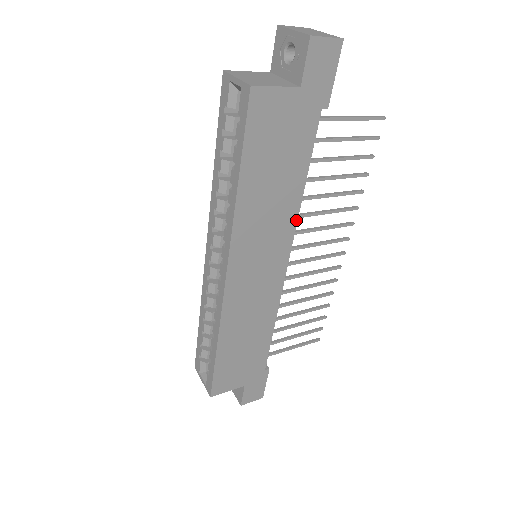
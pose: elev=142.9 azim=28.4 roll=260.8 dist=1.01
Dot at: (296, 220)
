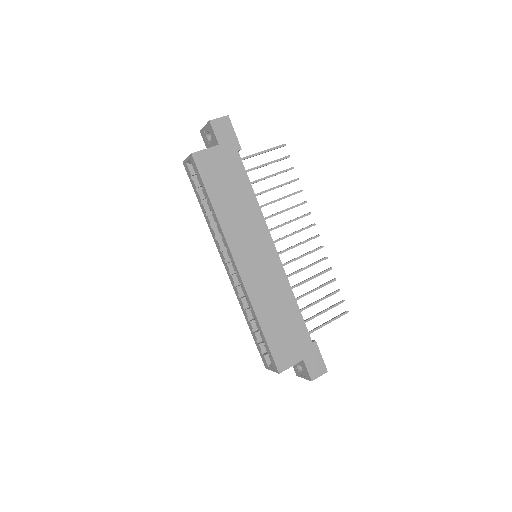
Dot at: (263, 218)
